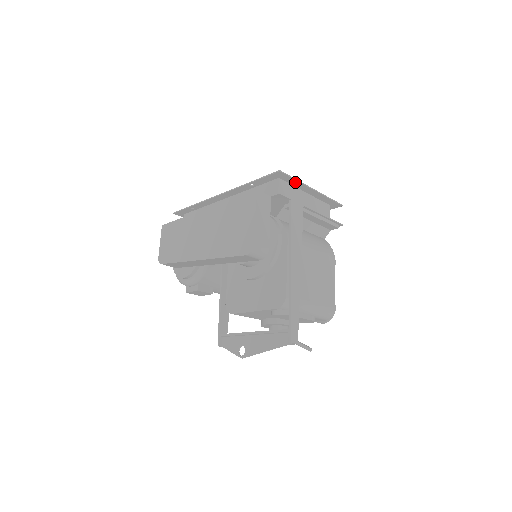
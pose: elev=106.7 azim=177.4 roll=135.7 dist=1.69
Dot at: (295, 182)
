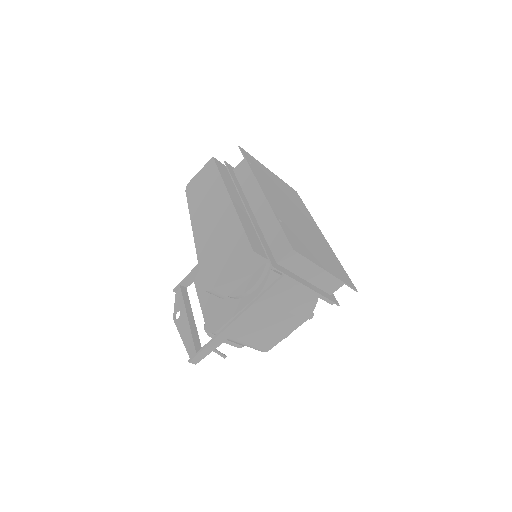
Dot at: (310, 259)
